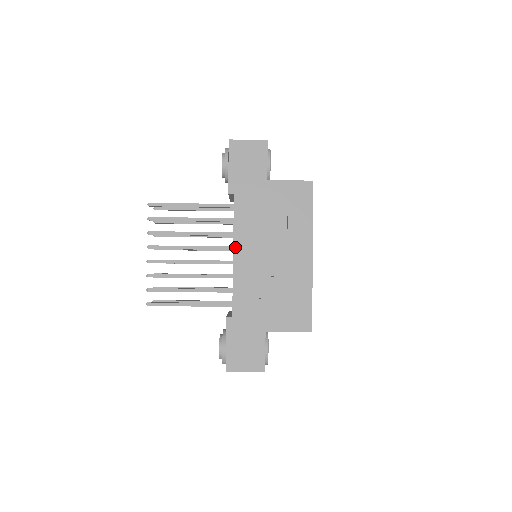
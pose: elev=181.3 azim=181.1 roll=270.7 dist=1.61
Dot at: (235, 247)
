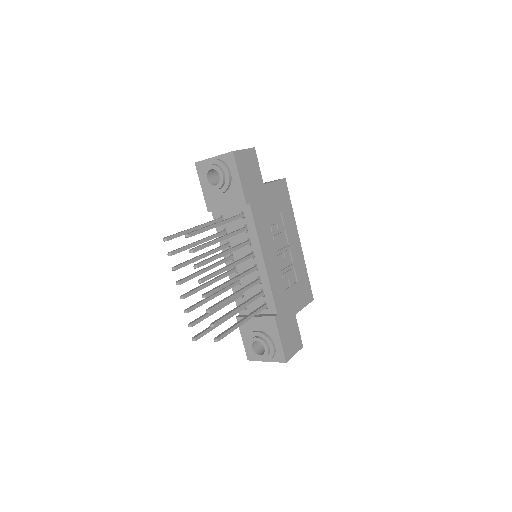
Dot at: (263, 252)
